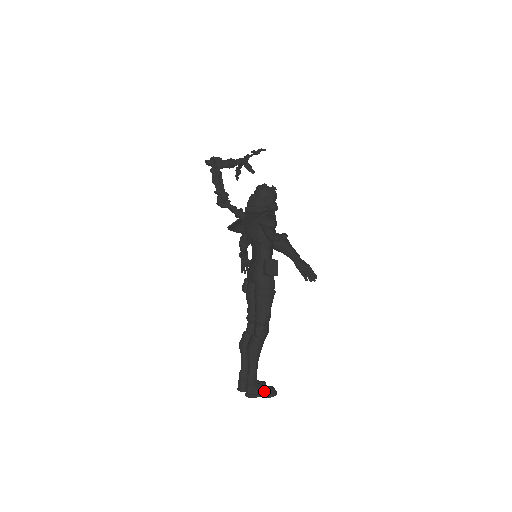
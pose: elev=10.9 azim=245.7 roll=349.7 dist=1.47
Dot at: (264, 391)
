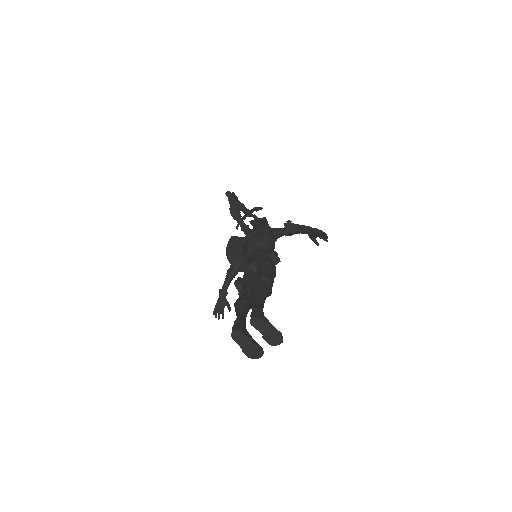
Dot at: (272, 325)
